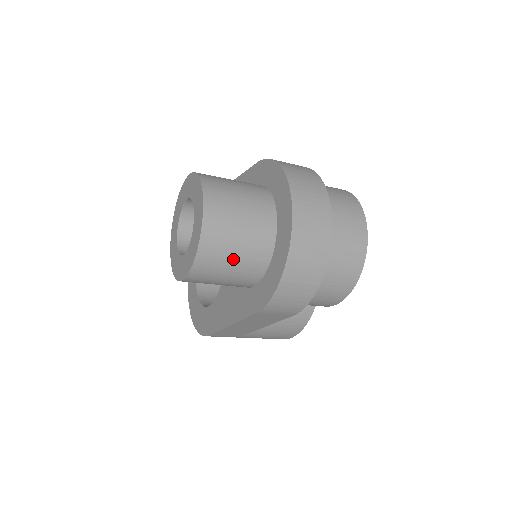
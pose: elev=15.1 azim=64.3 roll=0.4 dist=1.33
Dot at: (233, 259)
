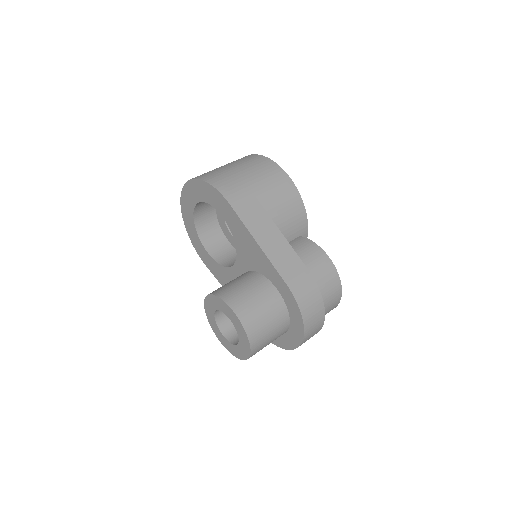
Dot at: occluded
